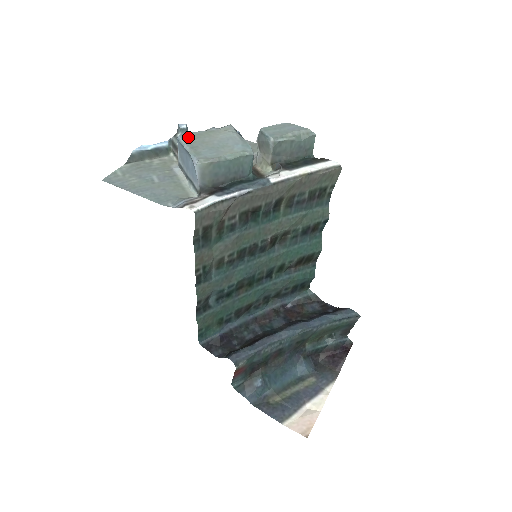
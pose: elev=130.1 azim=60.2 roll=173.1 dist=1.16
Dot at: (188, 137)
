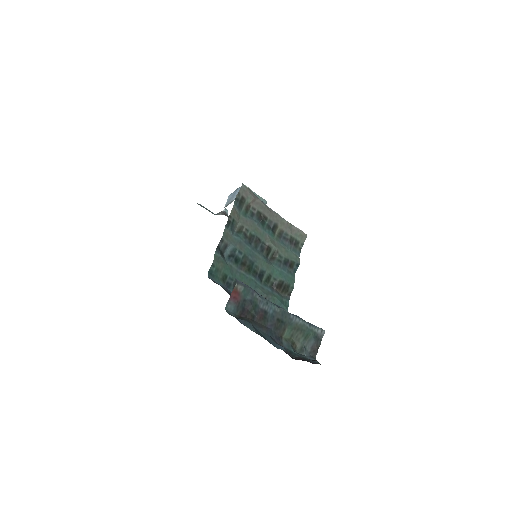
Dot at: occluded
